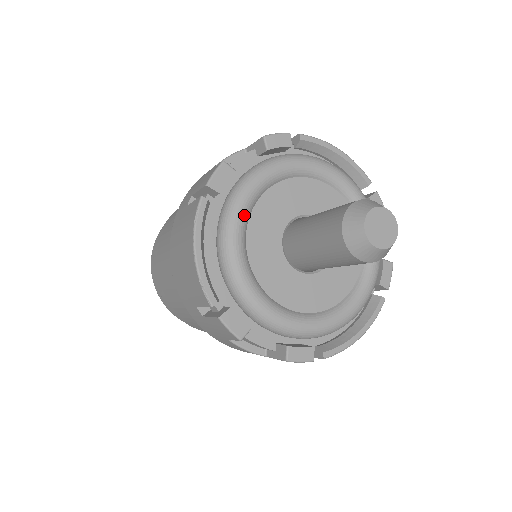
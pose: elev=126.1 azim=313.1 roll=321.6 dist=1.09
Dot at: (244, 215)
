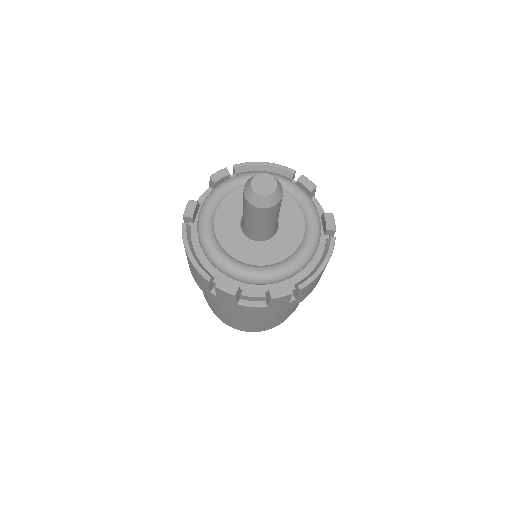
Dot at: (209, 222)
